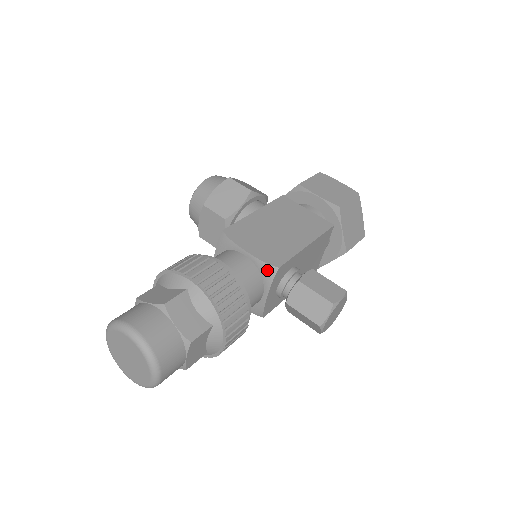
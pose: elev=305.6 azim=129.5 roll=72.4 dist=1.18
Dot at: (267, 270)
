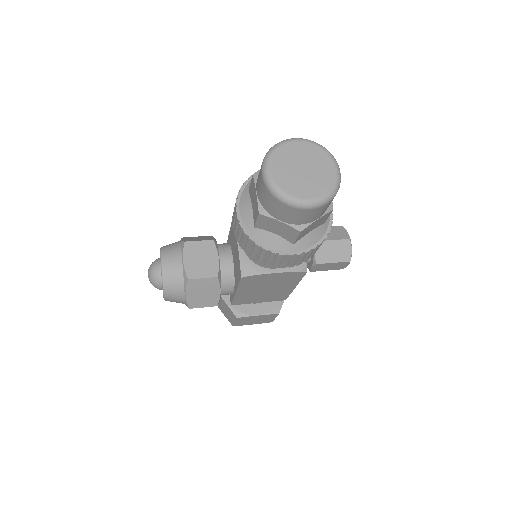
Dot at: occluded
